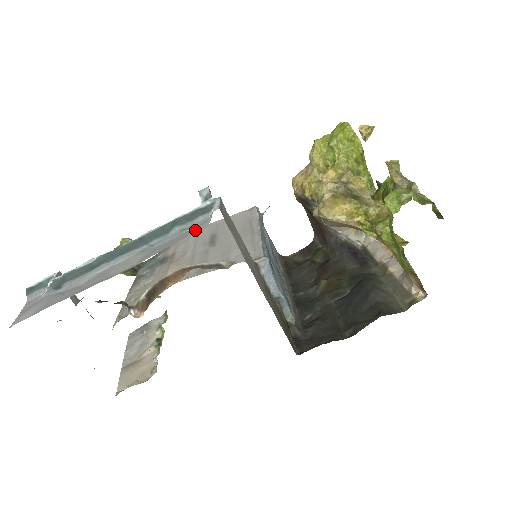
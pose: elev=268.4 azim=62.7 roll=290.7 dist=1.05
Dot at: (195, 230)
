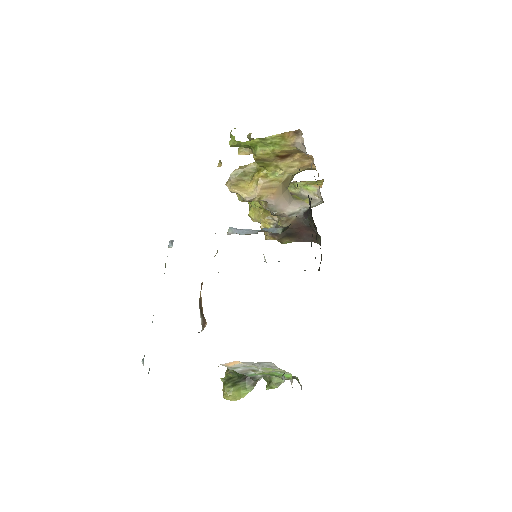
Dot at: occluded
